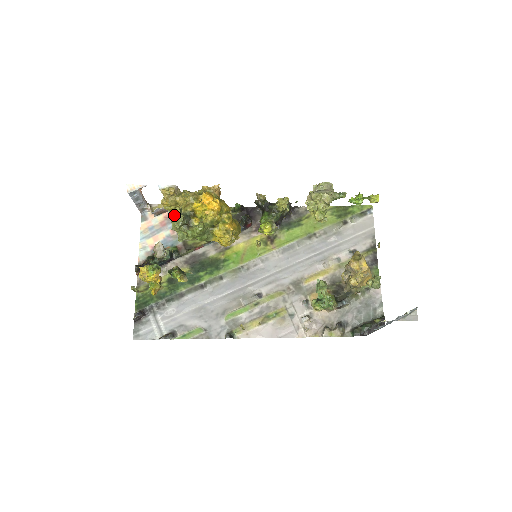
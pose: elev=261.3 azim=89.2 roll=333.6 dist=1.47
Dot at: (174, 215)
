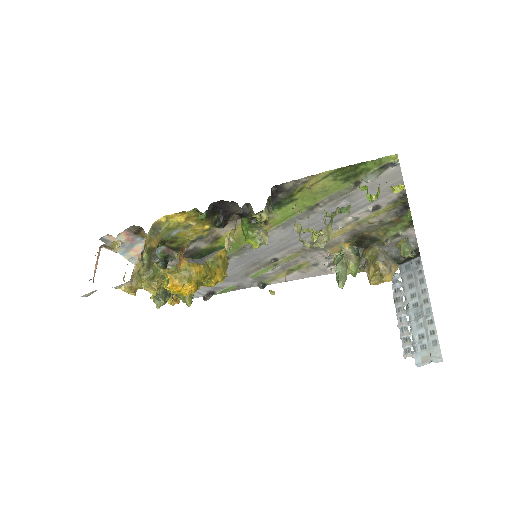
Dot at: occluded
